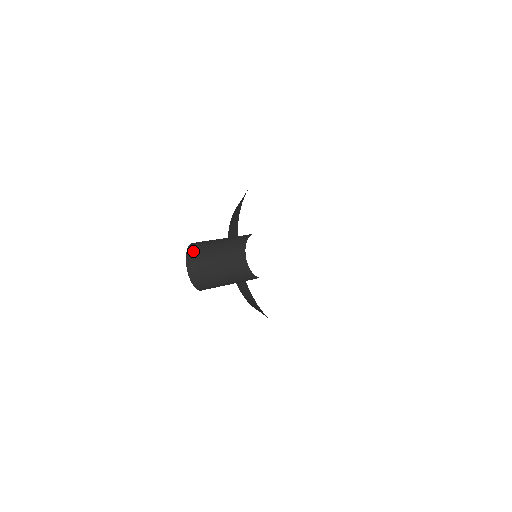
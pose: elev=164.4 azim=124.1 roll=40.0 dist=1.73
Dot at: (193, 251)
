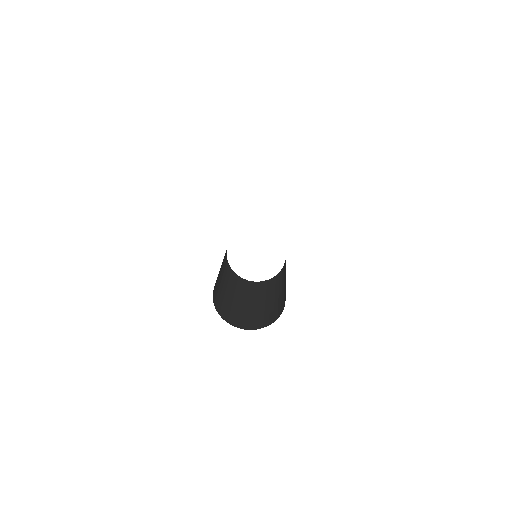
Dot at: occluded
